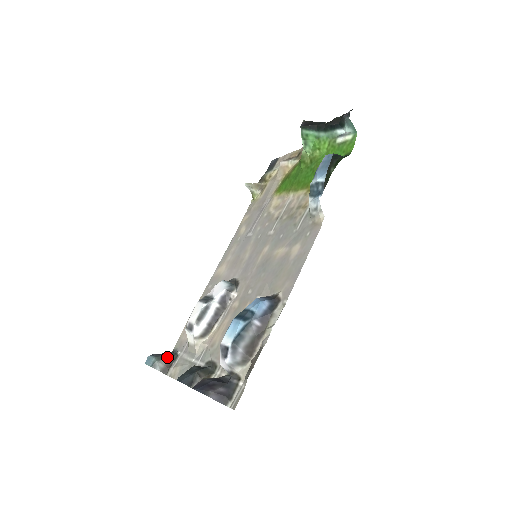
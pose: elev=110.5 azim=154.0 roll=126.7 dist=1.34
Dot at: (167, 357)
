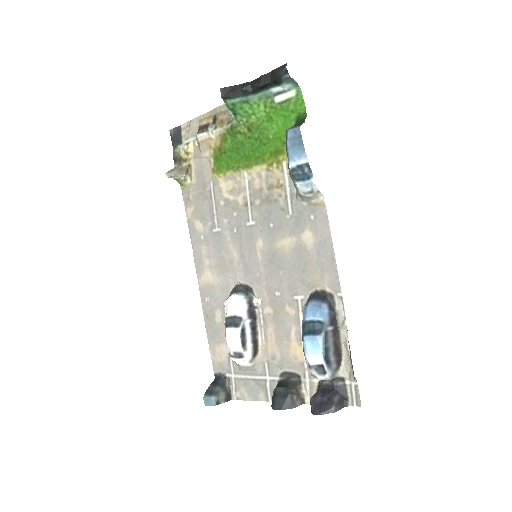
Dot at: (220, 386)
